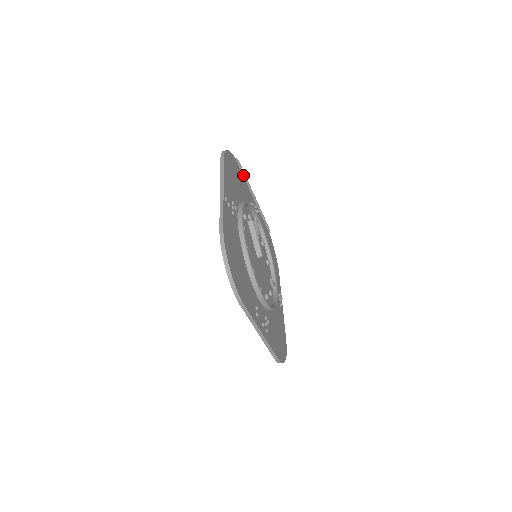
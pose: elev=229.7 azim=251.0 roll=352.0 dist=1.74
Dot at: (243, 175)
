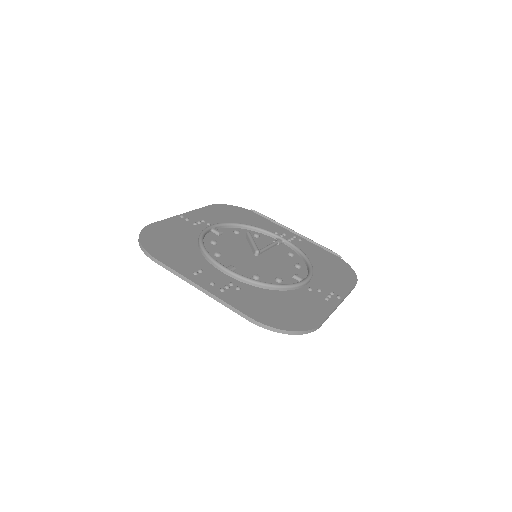
Dot at: (268, 219)
